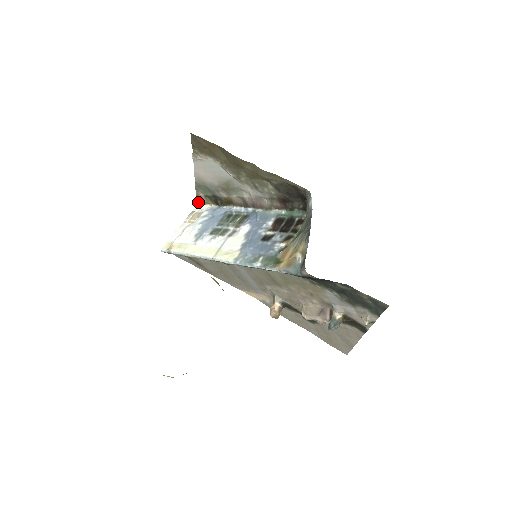
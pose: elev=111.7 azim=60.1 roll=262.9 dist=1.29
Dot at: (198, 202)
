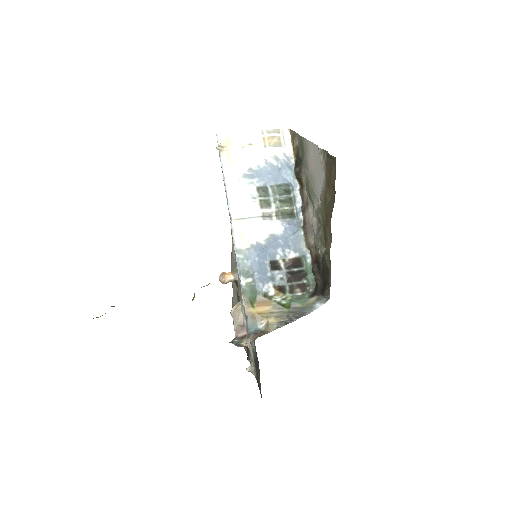
Dot at: (291, 132)
